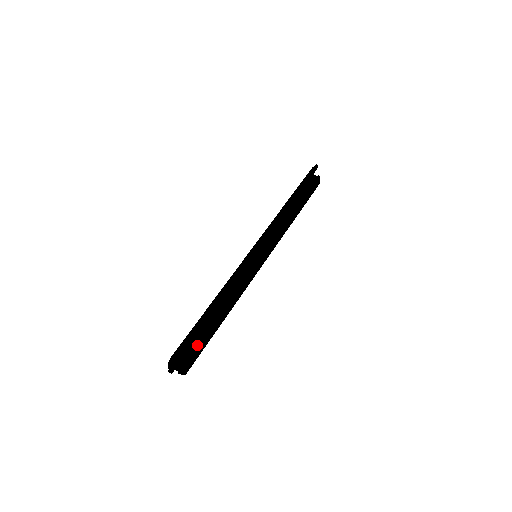
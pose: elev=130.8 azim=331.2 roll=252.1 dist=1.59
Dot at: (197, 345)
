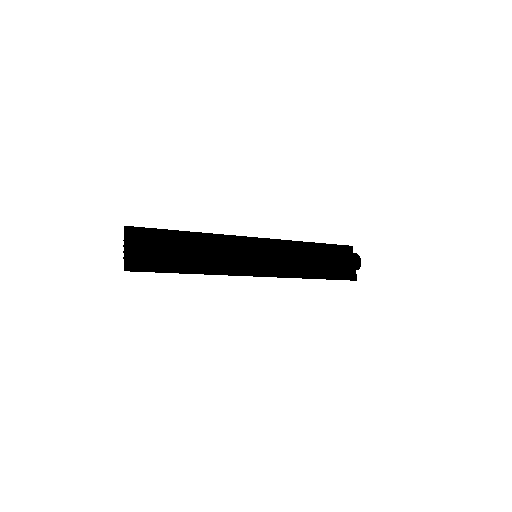
Dot at: (150, 237)
